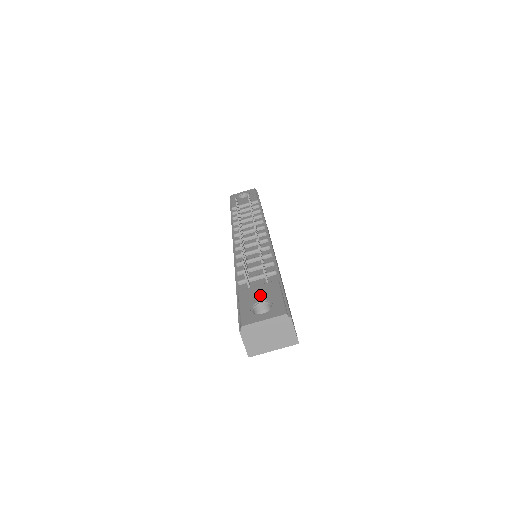
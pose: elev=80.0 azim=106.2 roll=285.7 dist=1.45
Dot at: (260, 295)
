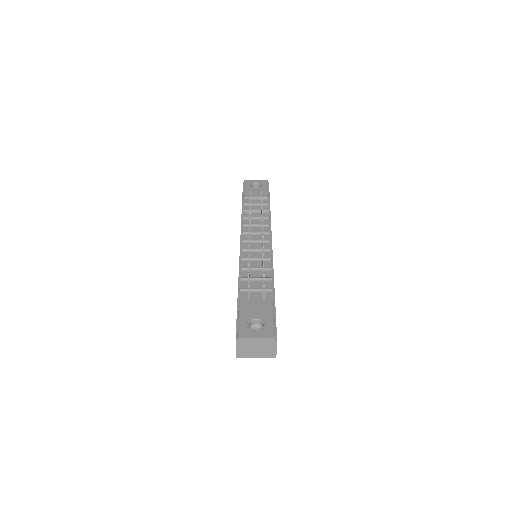
Dot at: (257, 311)
